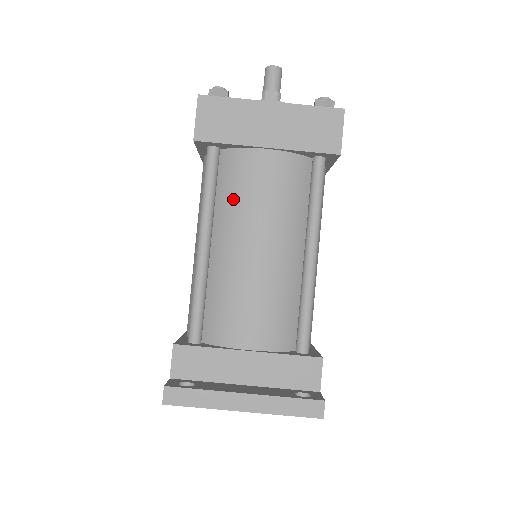
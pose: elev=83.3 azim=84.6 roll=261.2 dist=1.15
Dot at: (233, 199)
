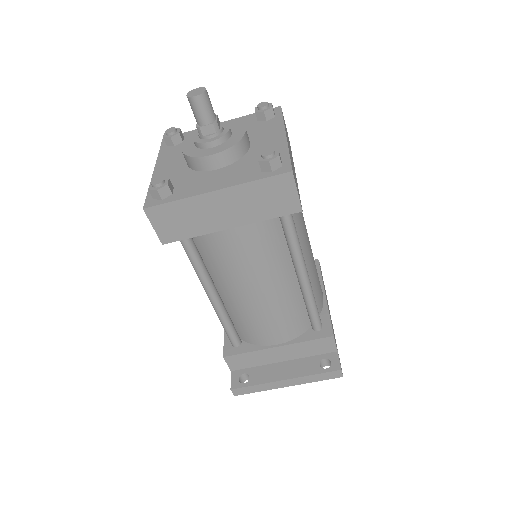
Dot at: (220, 265)
